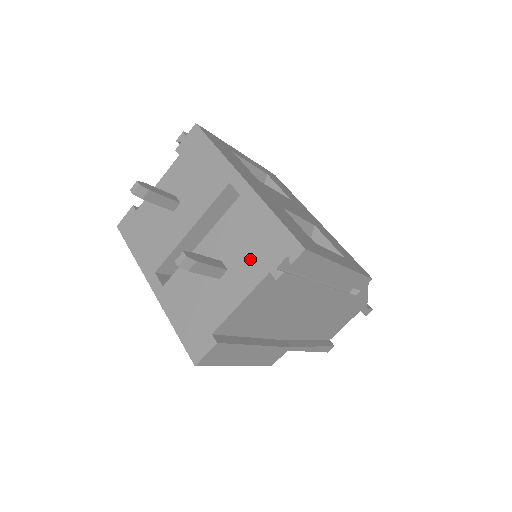
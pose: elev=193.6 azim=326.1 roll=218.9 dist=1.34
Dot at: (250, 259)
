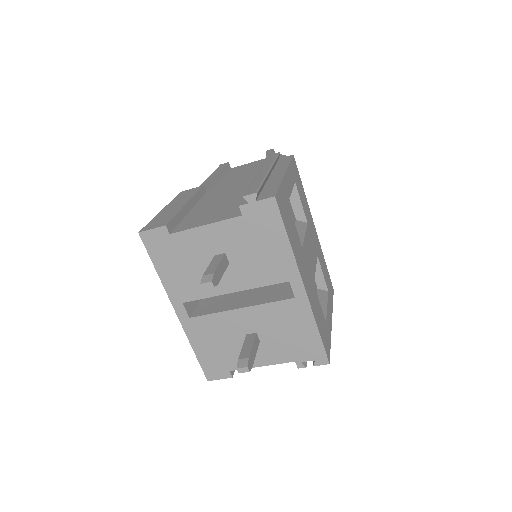
Dot at: (283, 346)
